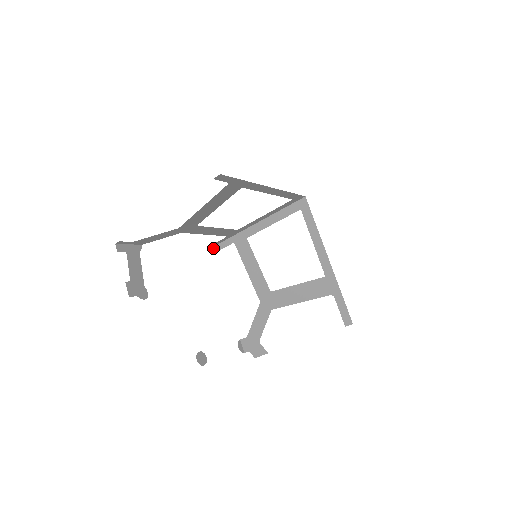
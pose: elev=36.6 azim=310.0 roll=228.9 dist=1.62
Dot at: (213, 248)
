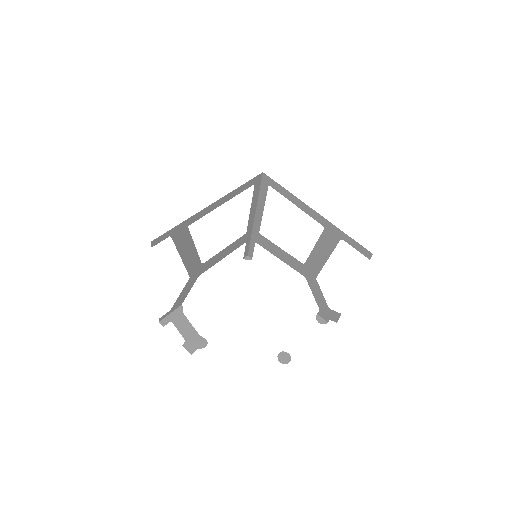
Dot at: (248, 255)
